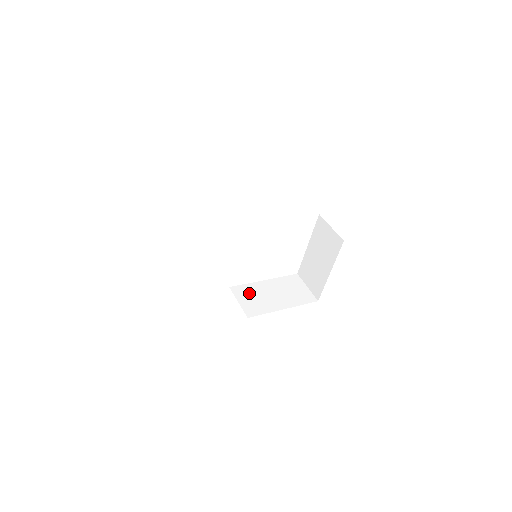
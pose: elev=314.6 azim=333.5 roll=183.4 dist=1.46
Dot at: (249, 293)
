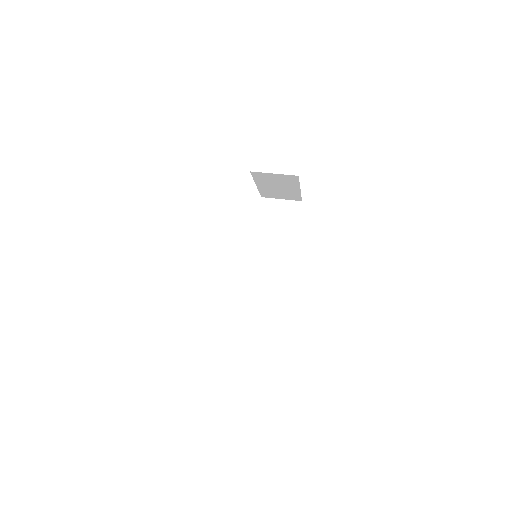
Dot at: (265, 261)
